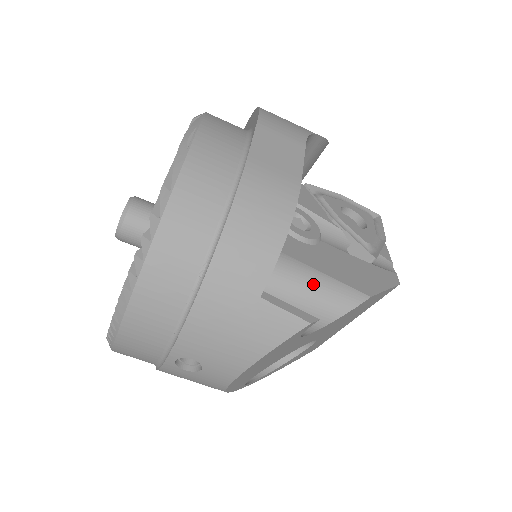
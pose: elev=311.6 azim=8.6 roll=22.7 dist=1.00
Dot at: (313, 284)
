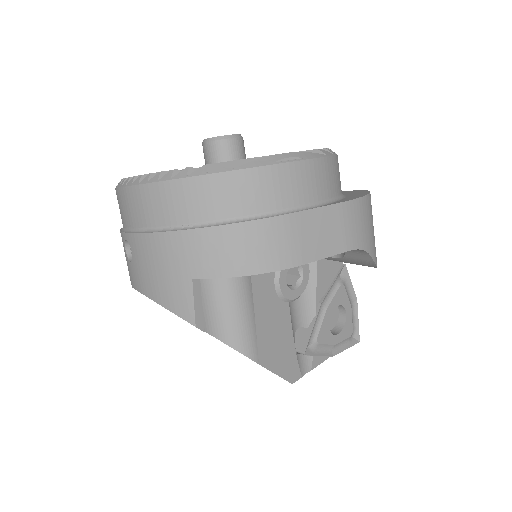
Dot at: (244, 313)
